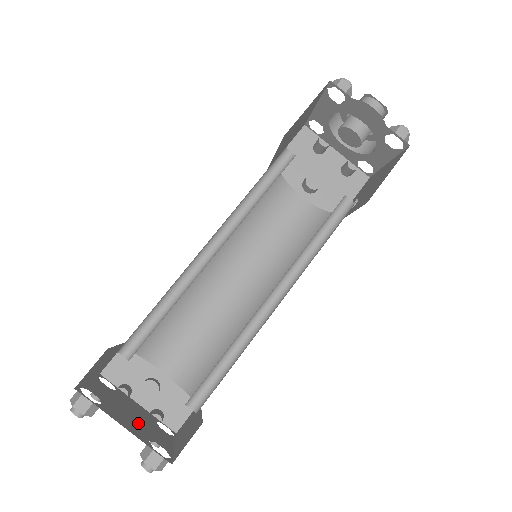
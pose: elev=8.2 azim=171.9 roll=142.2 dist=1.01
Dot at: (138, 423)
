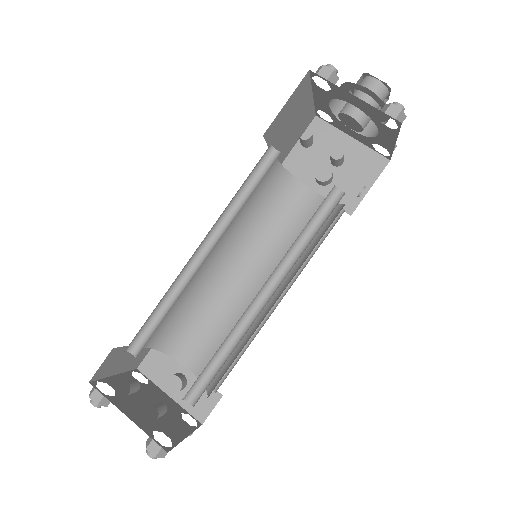
Dot at: (152, 414)
